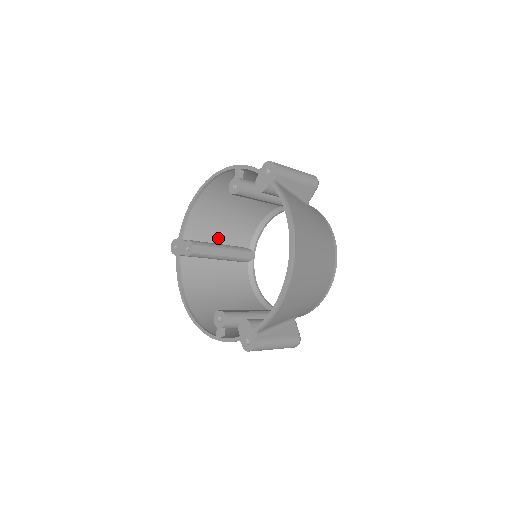
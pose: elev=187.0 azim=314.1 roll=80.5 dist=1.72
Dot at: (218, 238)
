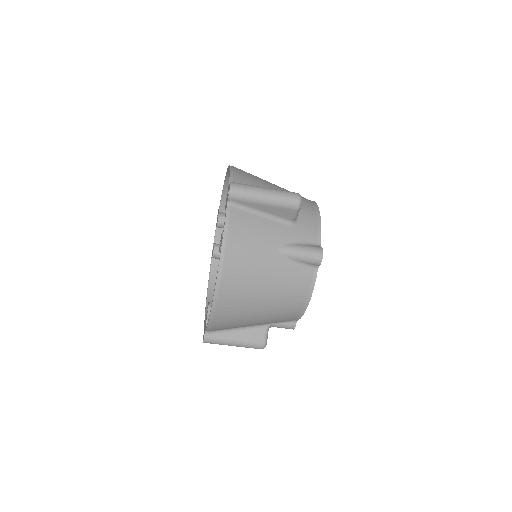
Dot at: occluded
